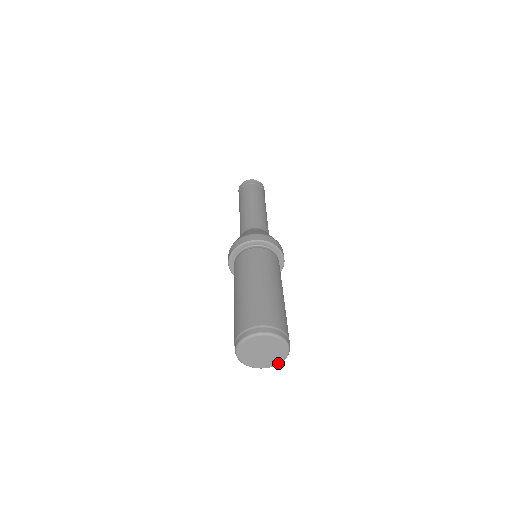
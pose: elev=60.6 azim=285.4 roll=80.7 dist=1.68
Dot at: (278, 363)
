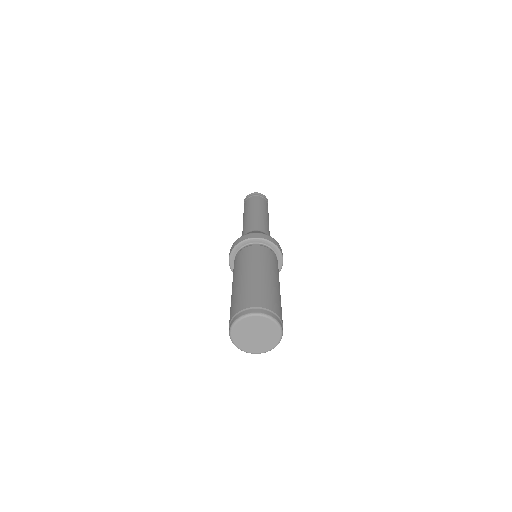
Dot at: (266, 351)
